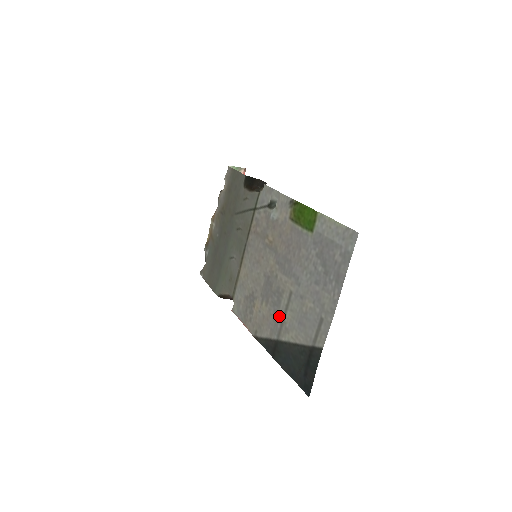
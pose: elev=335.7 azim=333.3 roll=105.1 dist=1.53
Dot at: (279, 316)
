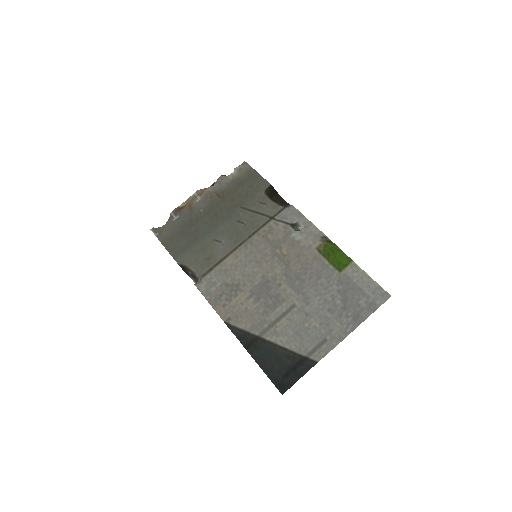
Dot at: (270, 318)
